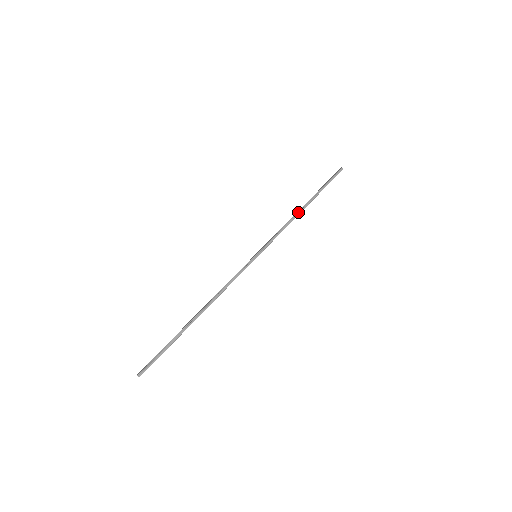
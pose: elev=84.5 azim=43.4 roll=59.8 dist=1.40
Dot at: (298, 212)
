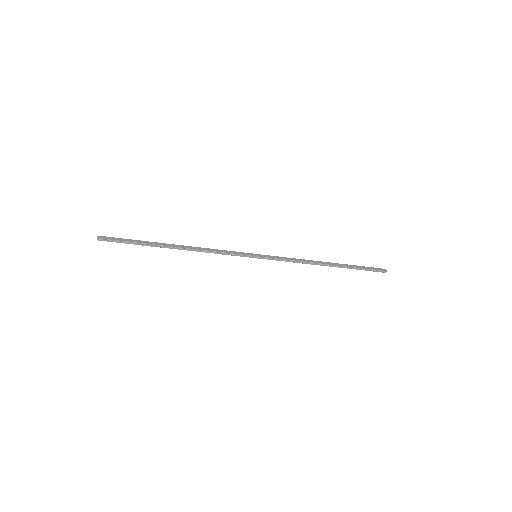
Dot at: (319, 263)
